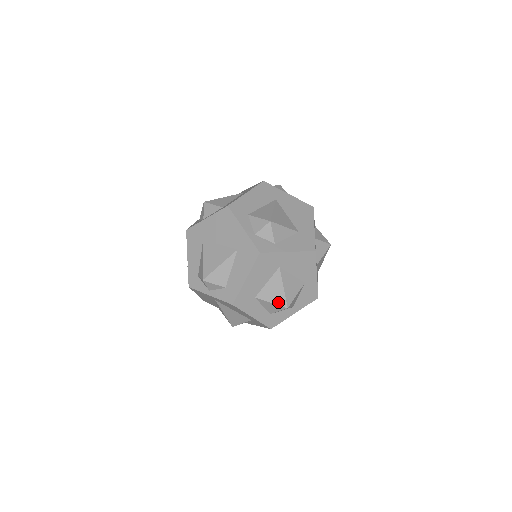
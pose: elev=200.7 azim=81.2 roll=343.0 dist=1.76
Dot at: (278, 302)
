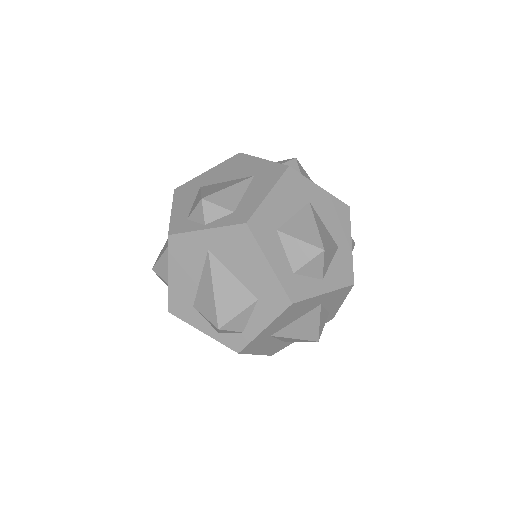
Dot at: (310, 240)
